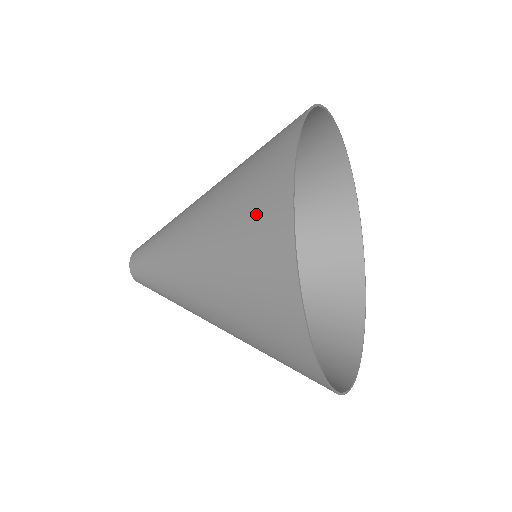
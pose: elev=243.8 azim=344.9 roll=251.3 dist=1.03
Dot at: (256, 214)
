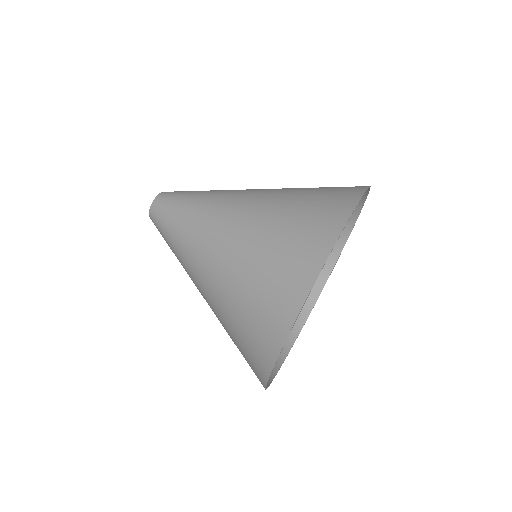
Dot at: (286, 260)
